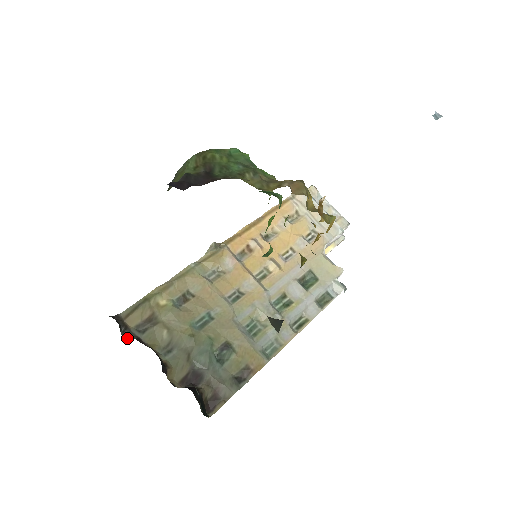
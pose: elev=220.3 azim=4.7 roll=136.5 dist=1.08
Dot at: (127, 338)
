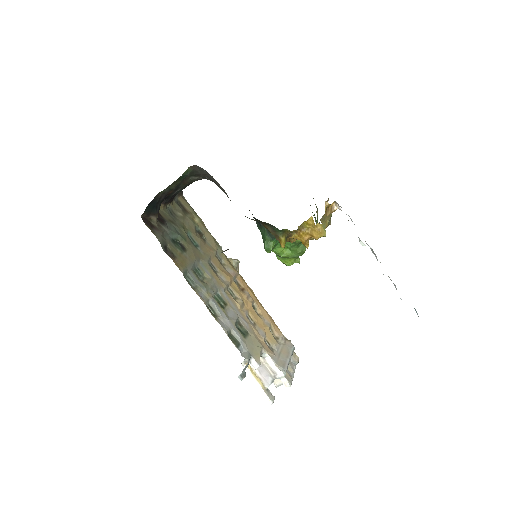
Dot at: occluded
